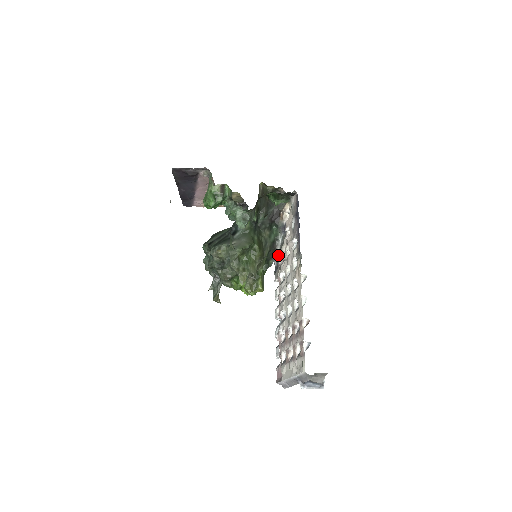
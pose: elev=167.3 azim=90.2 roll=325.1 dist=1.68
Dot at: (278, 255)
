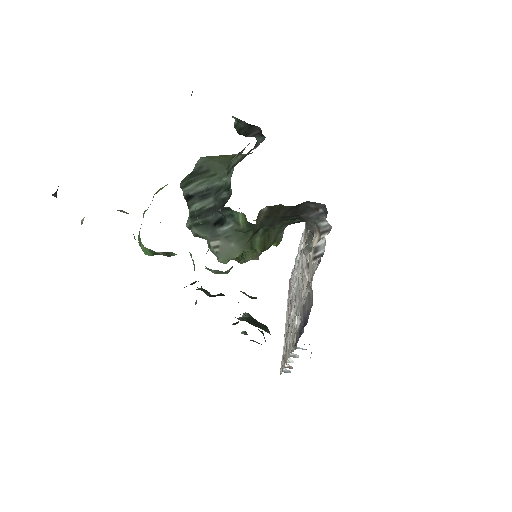
Dot at: occluded
